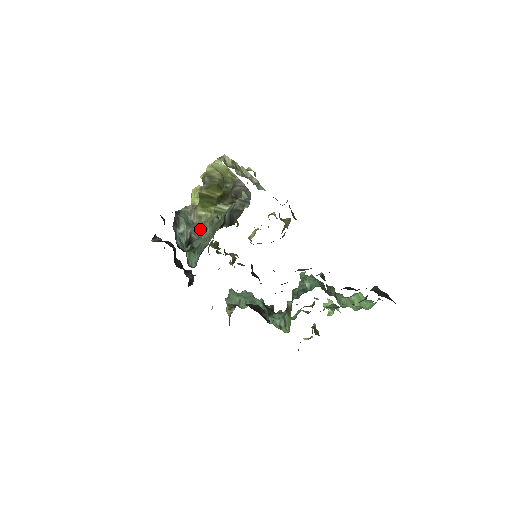
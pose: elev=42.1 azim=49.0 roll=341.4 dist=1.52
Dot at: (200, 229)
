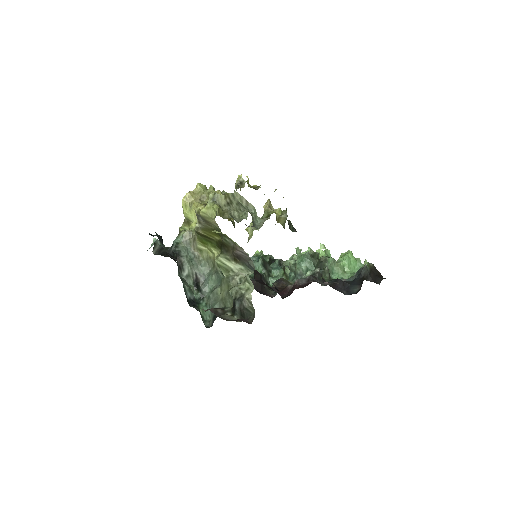
Dot at: (204, 266)
